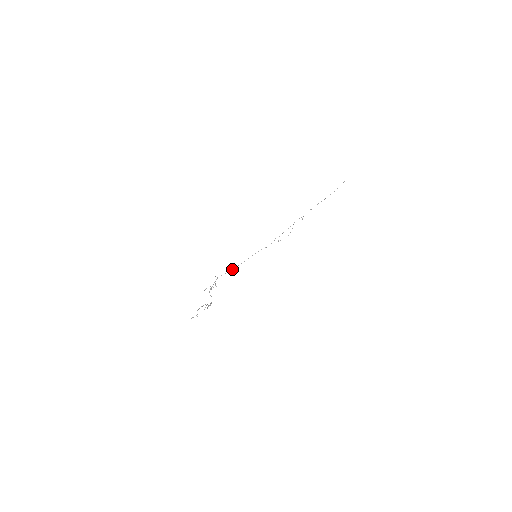
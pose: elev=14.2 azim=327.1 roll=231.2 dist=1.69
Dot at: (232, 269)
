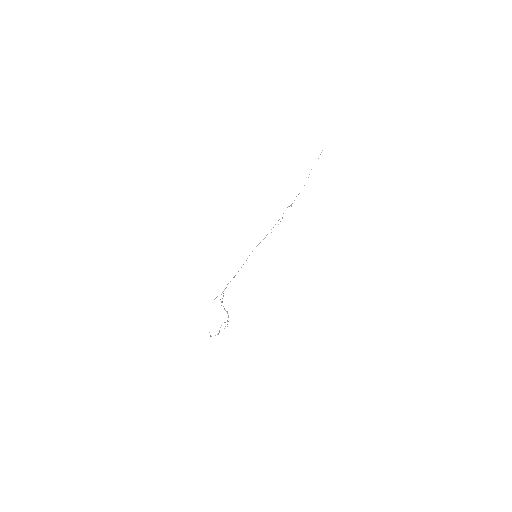
Dot at: occluded
